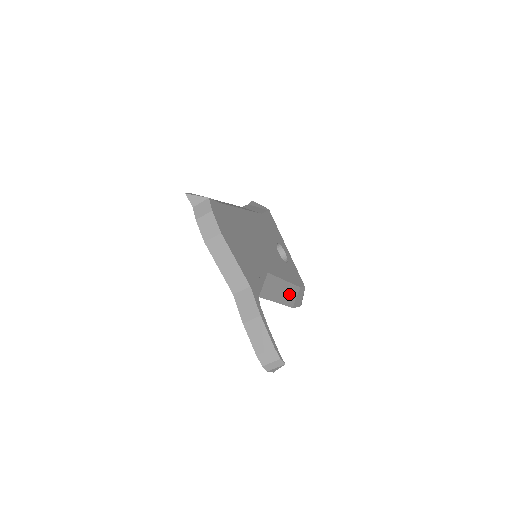
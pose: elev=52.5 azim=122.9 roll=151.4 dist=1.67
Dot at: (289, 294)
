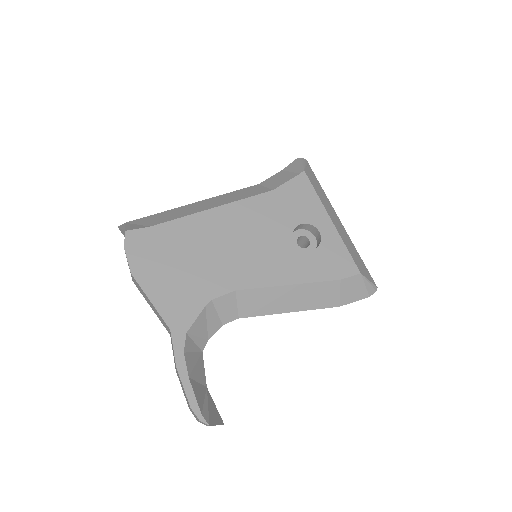
Dot at: (315, 295)
